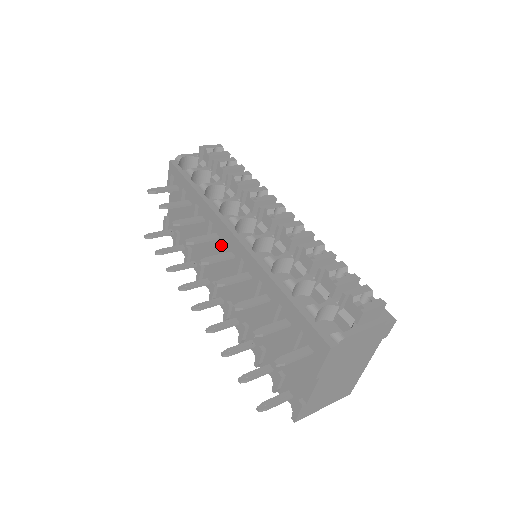
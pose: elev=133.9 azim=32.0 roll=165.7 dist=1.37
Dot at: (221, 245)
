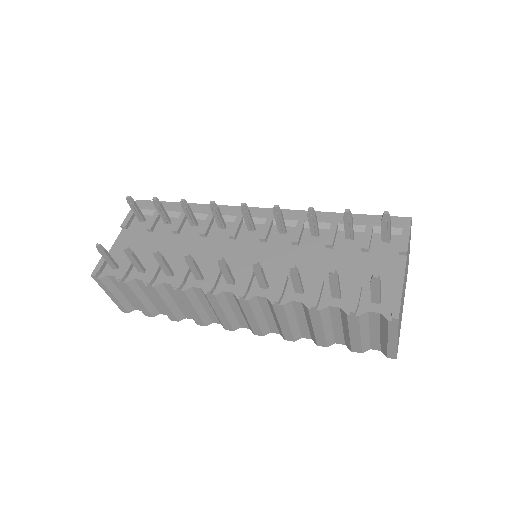
Dot at: (236, 224)
